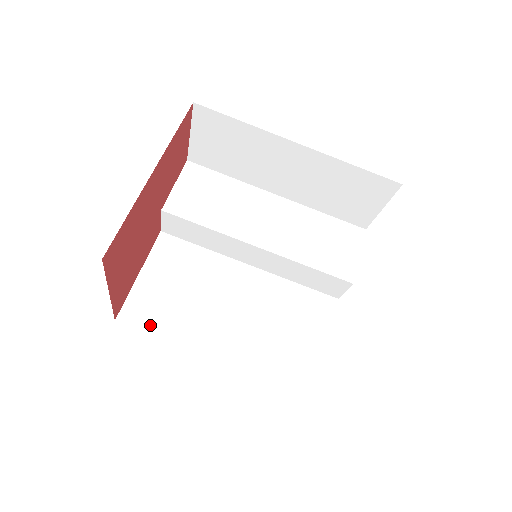
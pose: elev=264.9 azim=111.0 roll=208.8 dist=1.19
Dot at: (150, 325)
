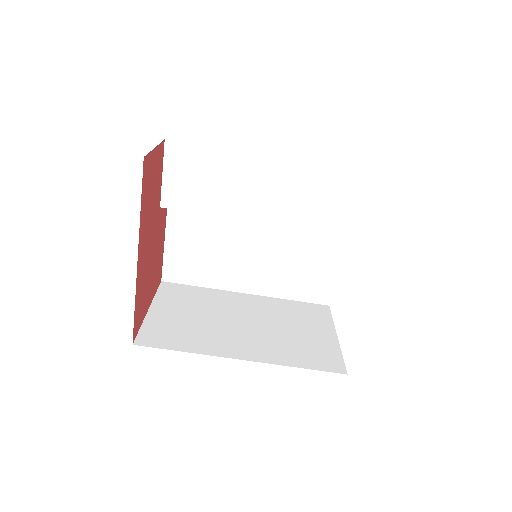
Dot at: (188, 279)
